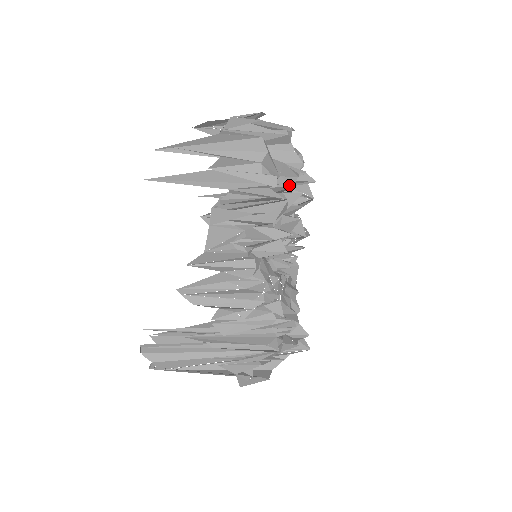
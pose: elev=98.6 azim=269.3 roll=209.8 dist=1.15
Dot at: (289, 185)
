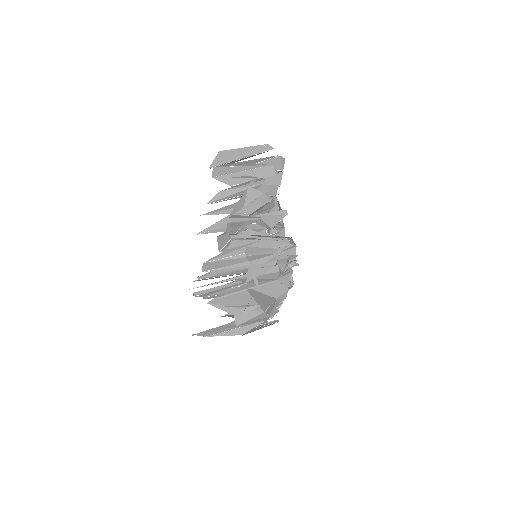
Dot at: occluded
